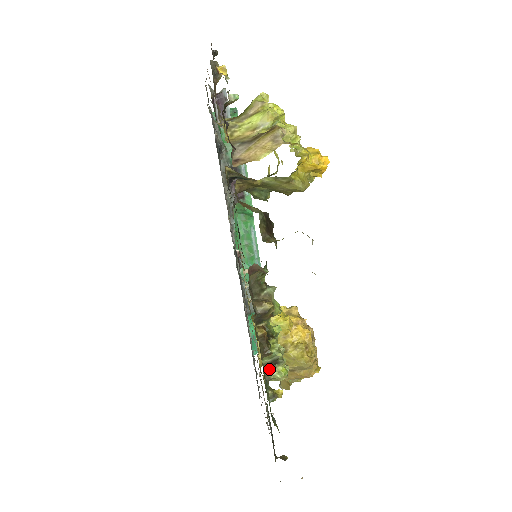
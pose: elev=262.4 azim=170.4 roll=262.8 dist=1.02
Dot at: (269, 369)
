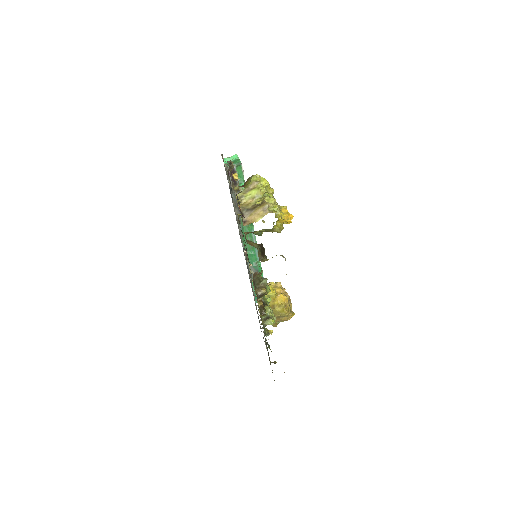
Dot at: (265, 321)
